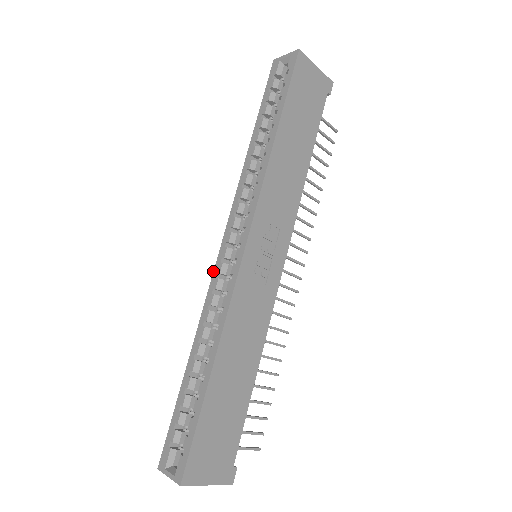
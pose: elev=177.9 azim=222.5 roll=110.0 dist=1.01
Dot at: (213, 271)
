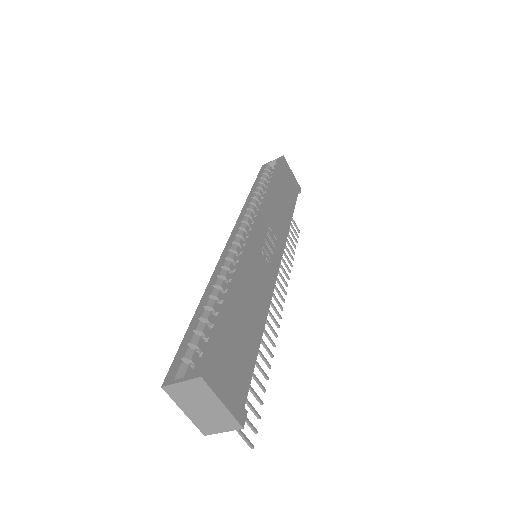
Dot at: occluded
